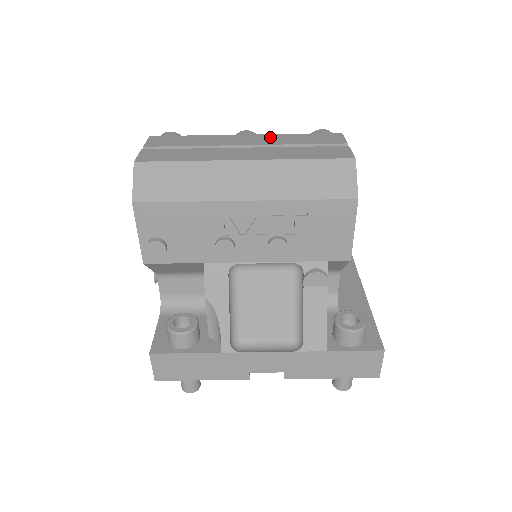
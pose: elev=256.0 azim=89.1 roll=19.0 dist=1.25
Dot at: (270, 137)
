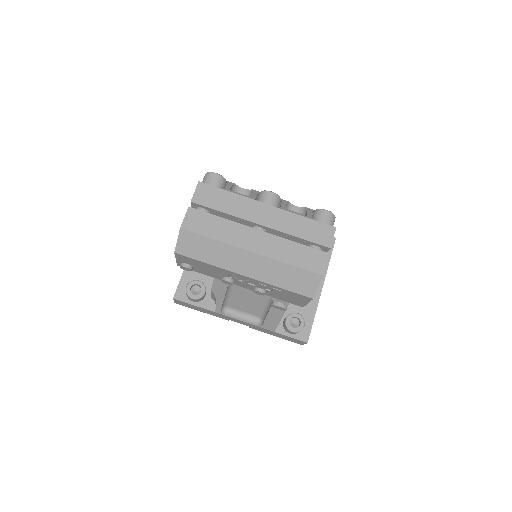
Dot at: (283, 217)
